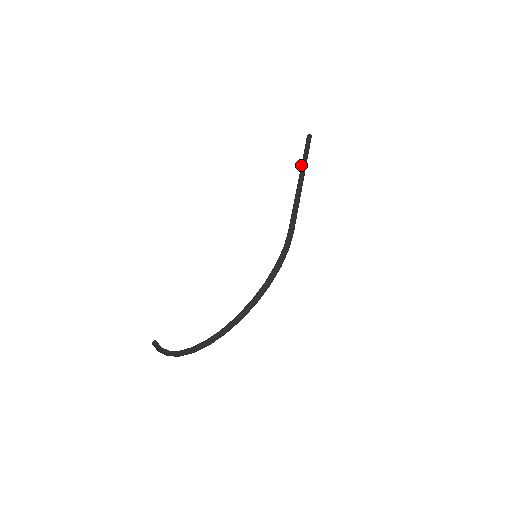
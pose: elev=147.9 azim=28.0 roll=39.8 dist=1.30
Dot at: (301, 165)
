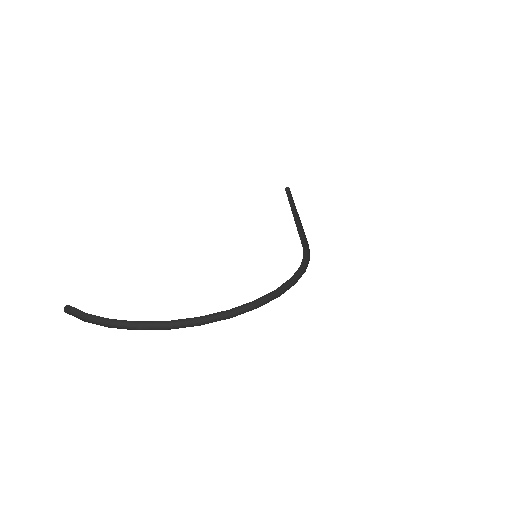
Dot at: occluded
